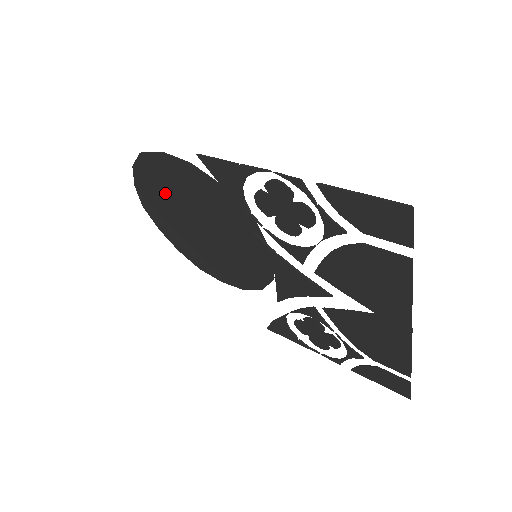
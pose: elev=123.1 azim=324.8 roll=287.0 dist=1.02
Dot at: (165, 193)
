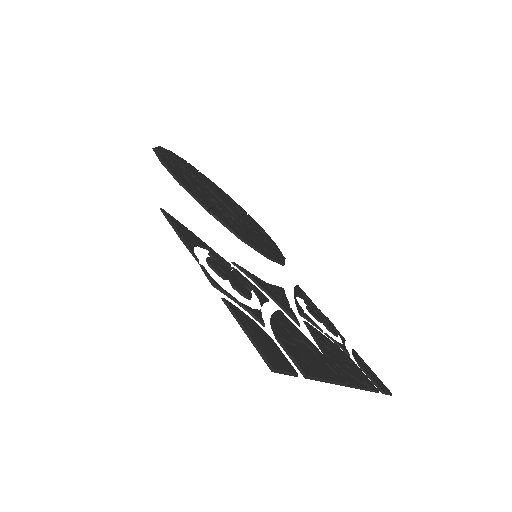
Dot at: occluded
